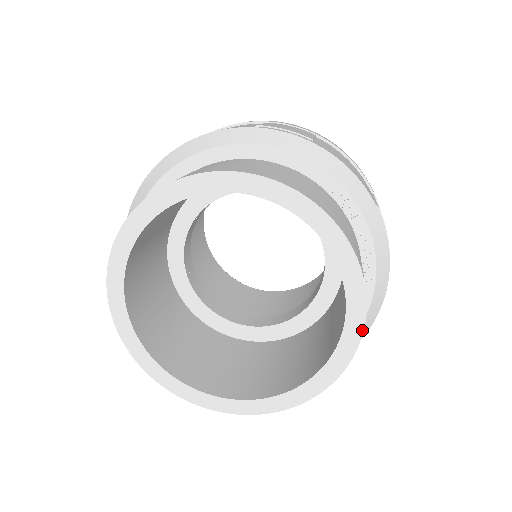
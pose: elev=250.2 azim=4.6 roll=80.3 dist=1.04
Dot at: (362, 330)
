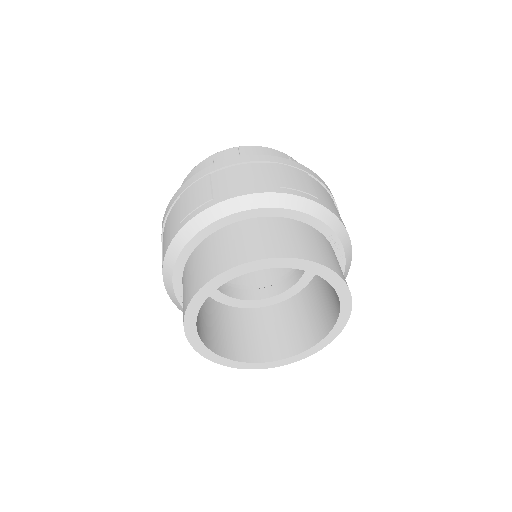
Dot at: (343, 328)
